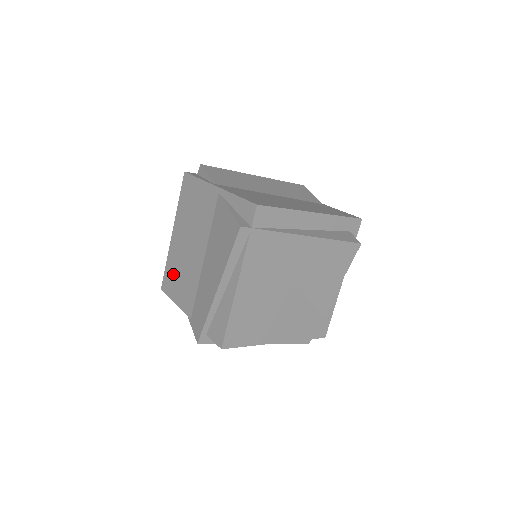
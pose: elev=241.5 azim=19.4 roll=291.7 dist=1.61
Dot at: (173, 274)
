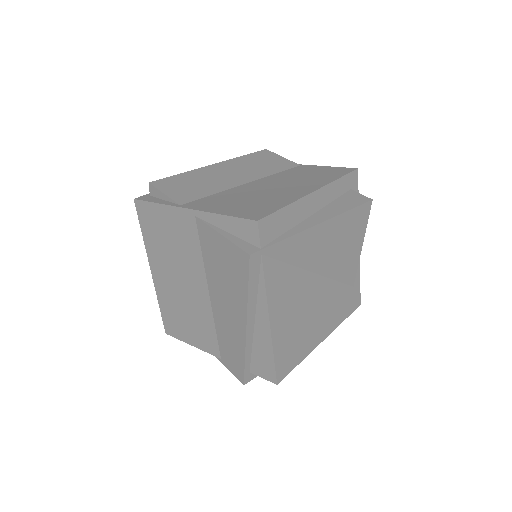
Dot at: (174, 316)
